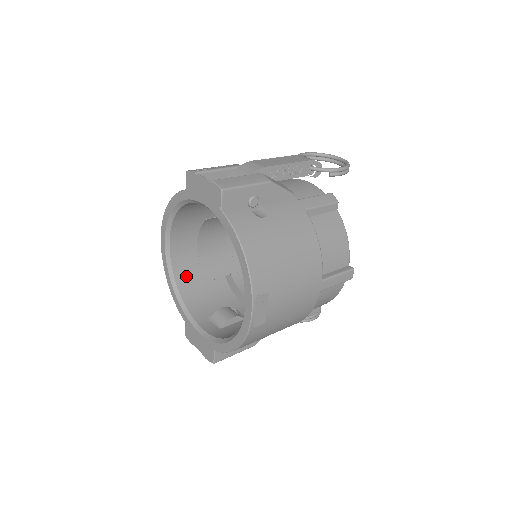
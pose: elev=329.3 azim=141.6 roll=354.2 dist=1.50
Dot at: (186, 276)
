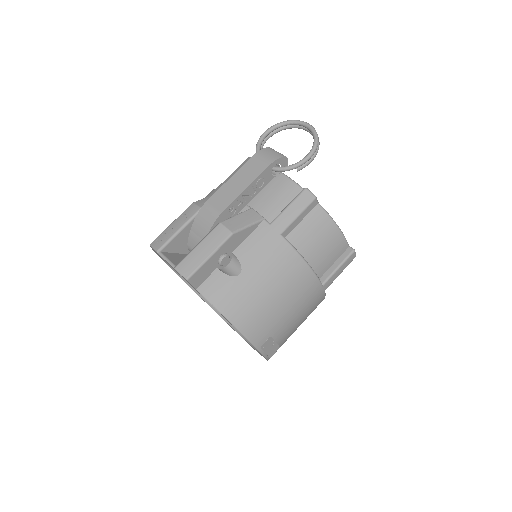
Dot at: occluded
